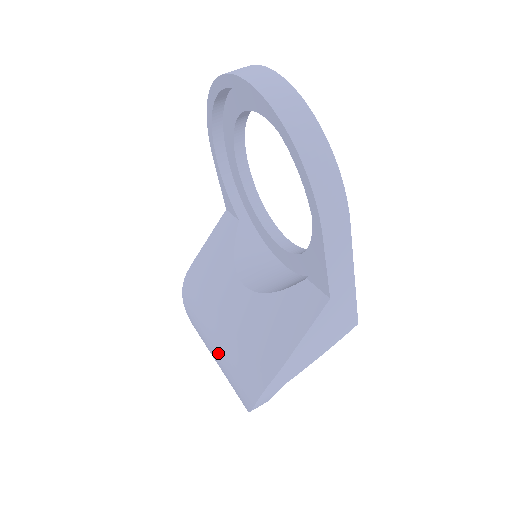
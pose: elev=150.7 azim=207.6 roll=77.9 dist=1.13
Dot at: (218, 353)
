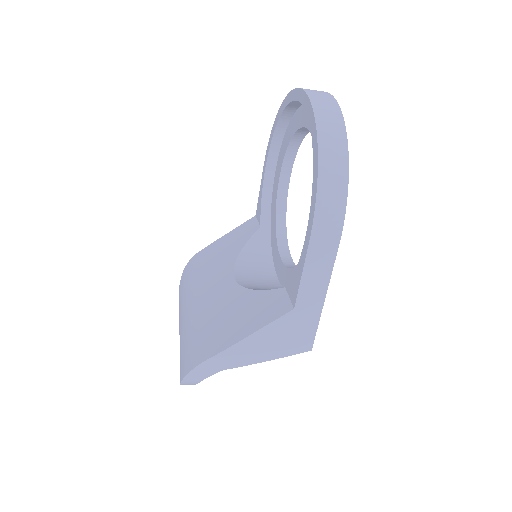
Dot at: (183, 324)
